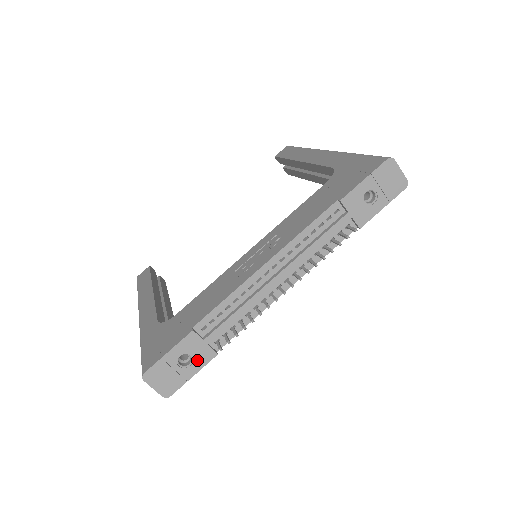
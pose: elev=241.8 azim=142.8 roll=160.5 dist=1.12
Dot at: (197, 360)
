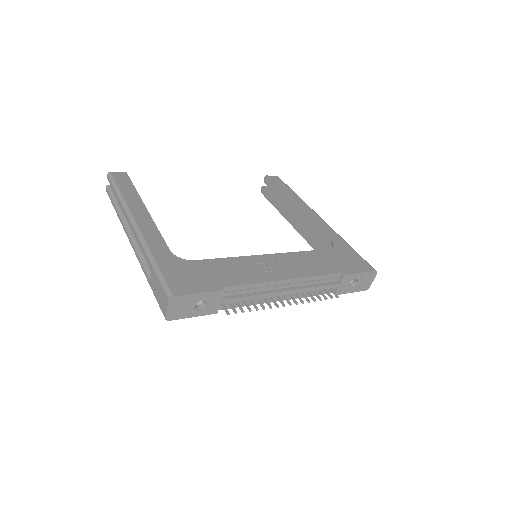
Dot at: (205, 309)
